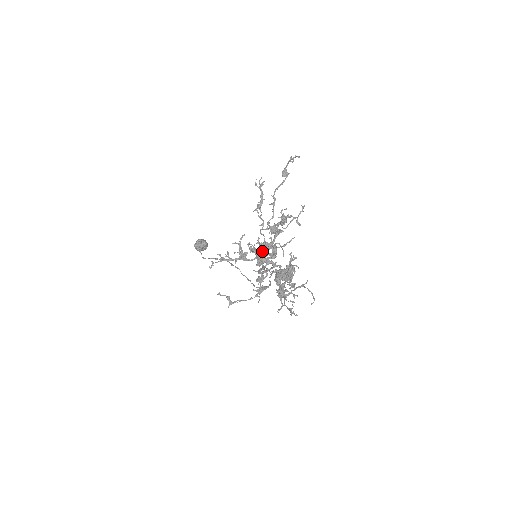
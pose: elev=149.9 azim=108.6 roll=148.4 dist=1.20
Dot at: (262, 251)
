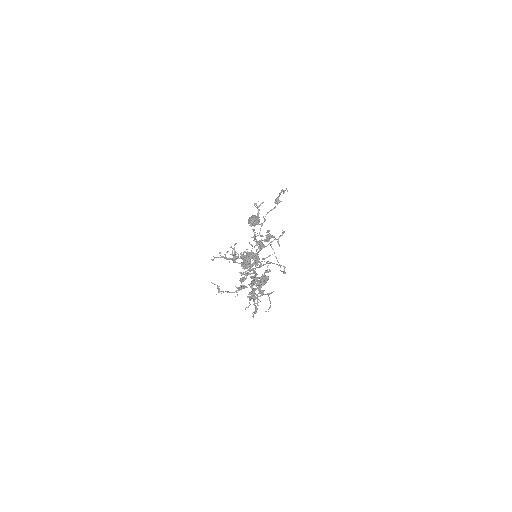
Dot at: (246, 259)
